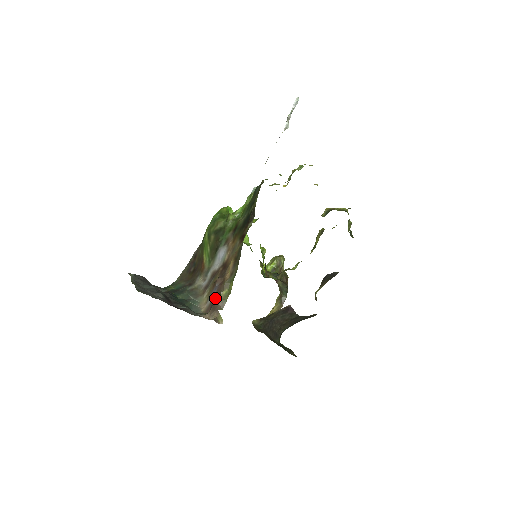
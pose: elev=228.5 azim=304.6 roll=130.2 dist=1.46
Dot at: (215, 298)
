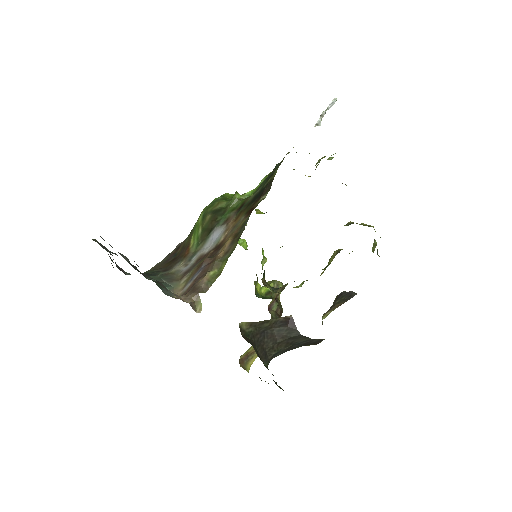
Dot at: (197, 280)
